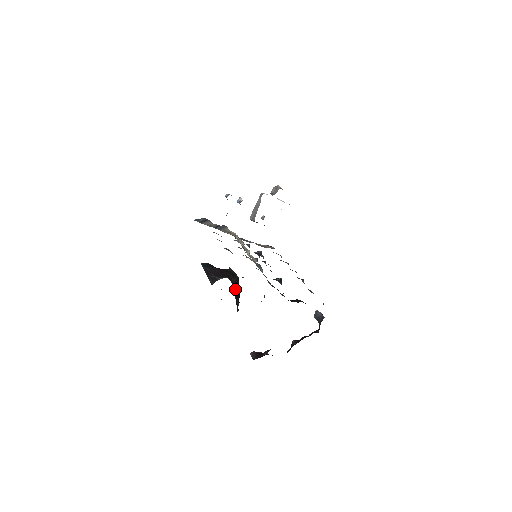
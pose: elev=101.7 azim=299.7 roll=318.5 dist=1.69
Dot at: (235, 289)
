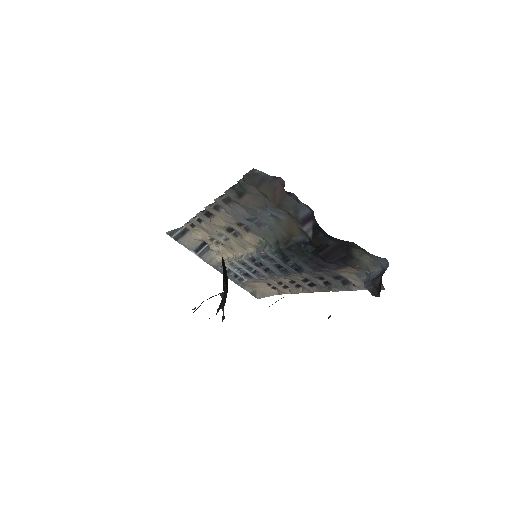
Dot at: (223, 263)
